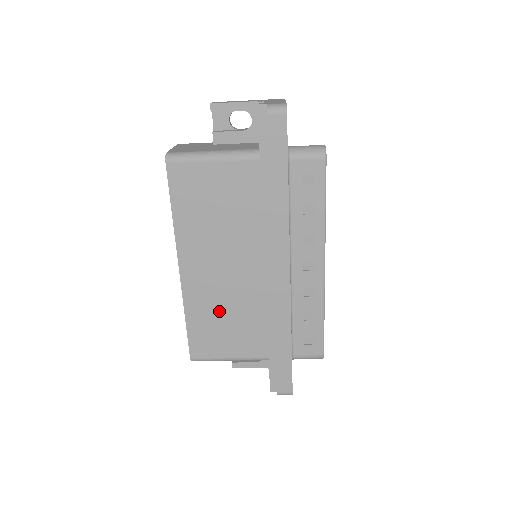
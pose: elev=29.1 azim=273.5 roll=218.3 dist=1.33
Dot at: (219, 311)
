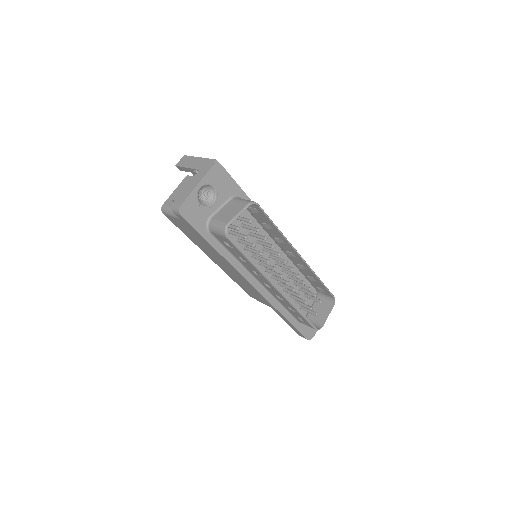
Dot at: (245, 284)
